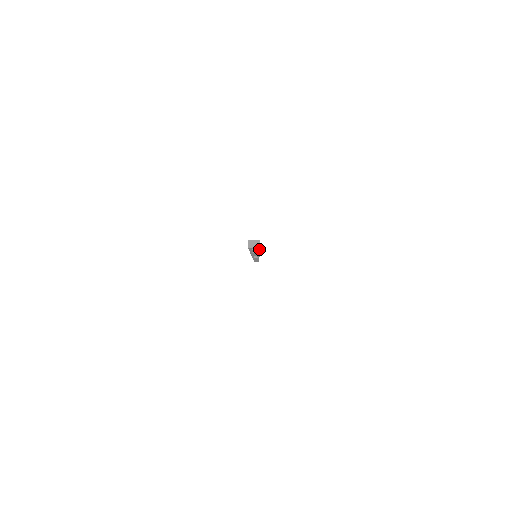
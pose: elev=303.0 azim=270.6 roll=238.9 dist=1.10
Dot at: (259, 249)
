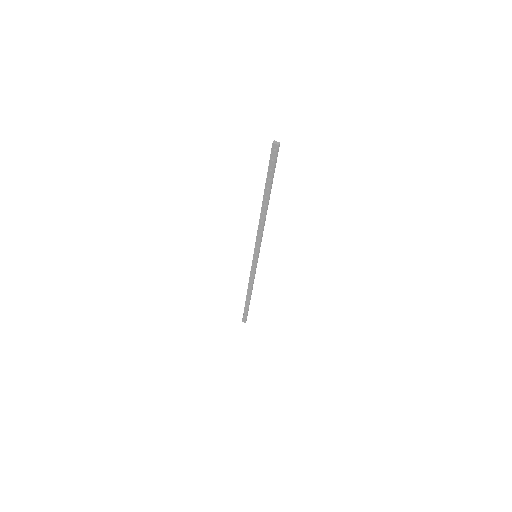
Dot at: (275, 160)
